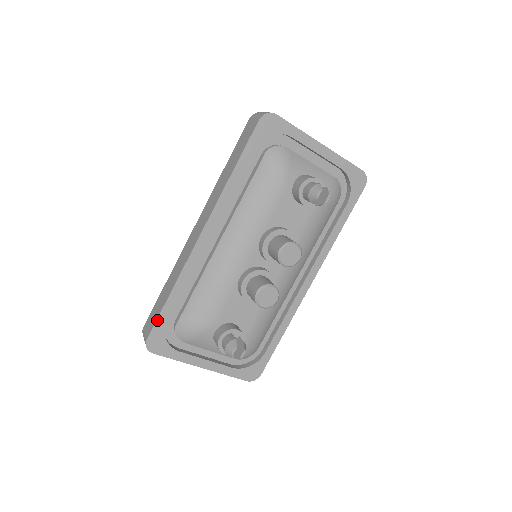
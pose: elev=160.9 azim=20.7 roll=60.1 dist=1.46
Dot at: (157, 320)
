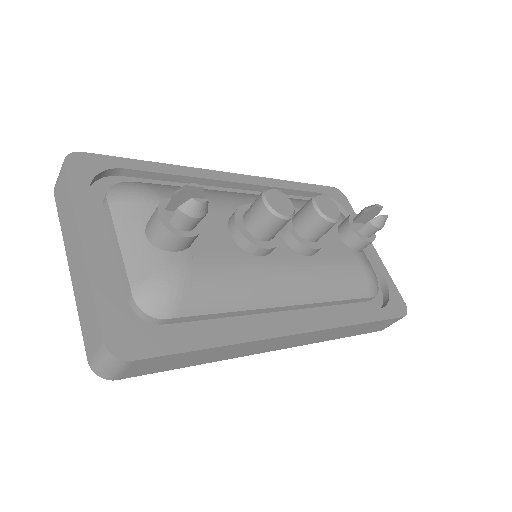
Dot at: (116, 157)
